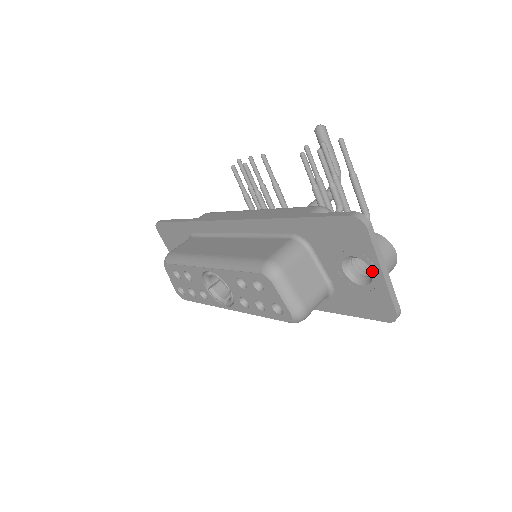
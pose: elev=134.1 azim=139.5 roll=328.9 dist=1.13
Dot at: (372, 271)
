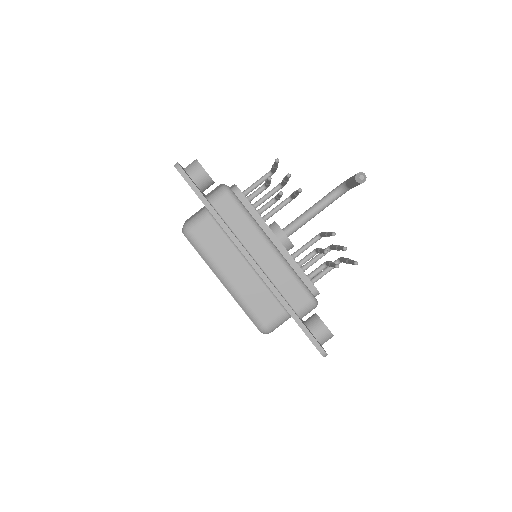
Dot at: occluded
